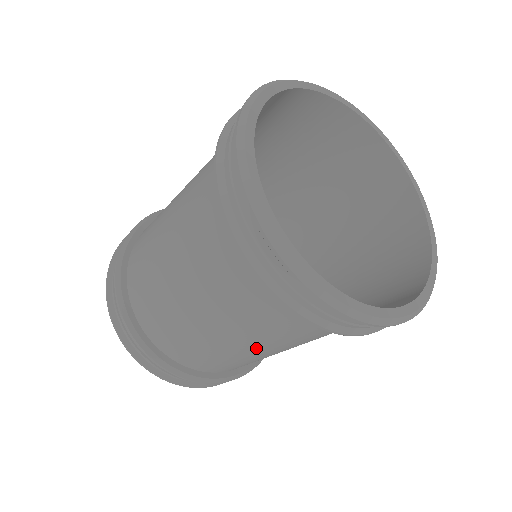
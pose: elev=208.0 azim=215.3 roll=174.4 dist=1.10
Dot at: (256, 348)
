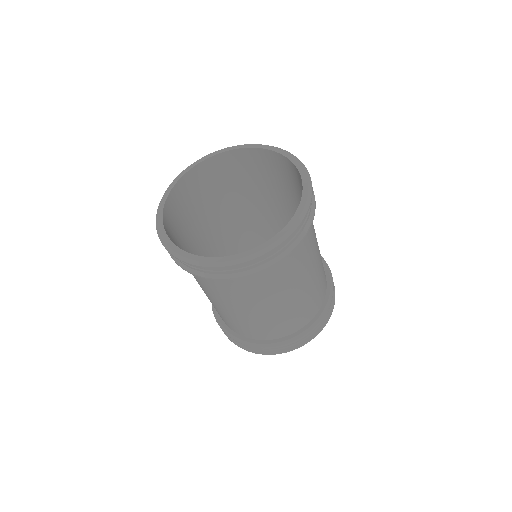
Dot at: occluded
